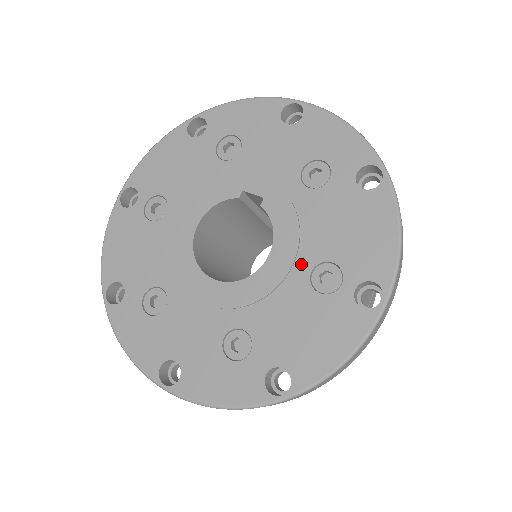
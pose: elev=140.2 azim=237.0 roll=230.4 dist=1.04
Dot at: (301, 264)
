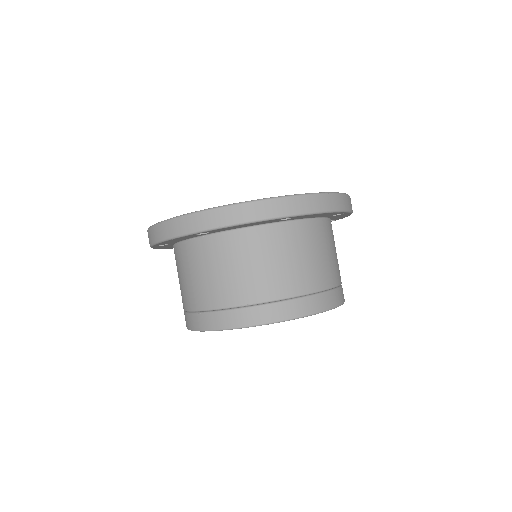
Dot at: occluded
